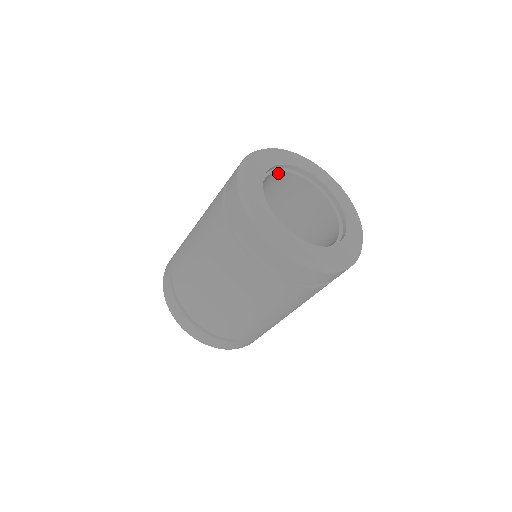
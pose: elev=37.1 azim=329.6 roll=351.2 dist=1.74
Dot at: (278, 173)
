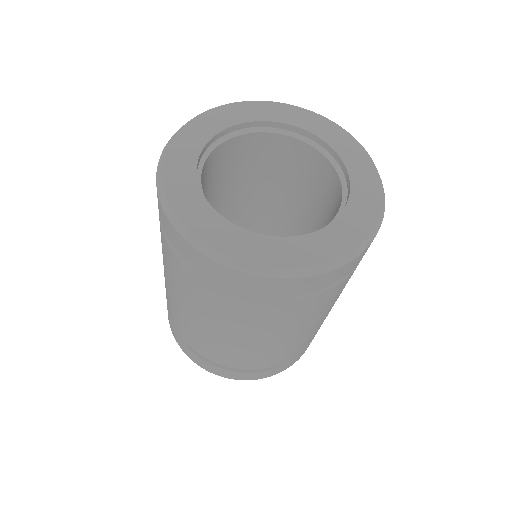
Dot at: (238, 138)
